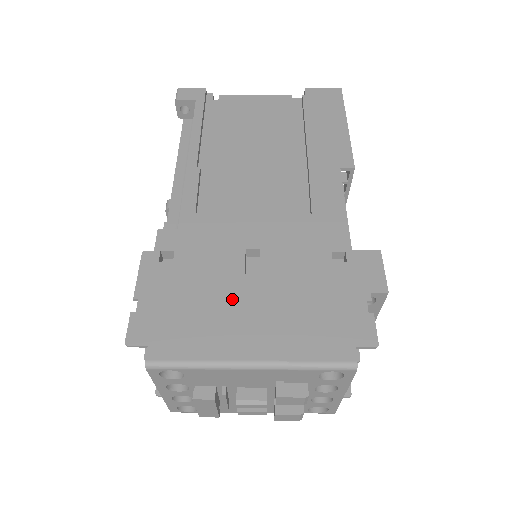
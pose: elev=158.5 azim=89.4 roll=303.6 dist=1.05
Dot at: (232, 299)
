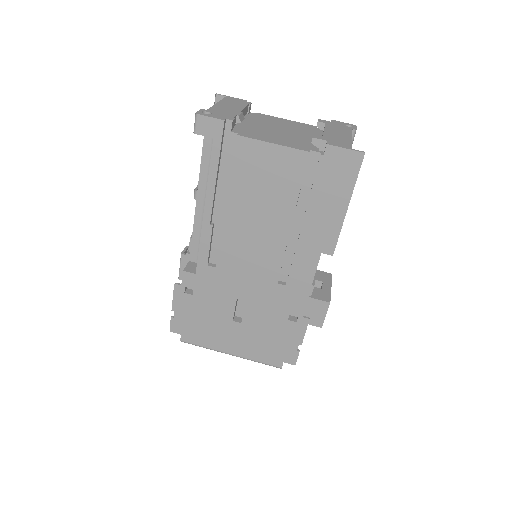
Dot at: (225, 325)
